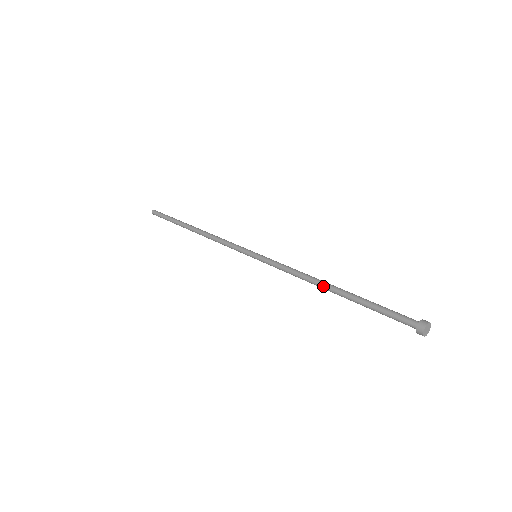
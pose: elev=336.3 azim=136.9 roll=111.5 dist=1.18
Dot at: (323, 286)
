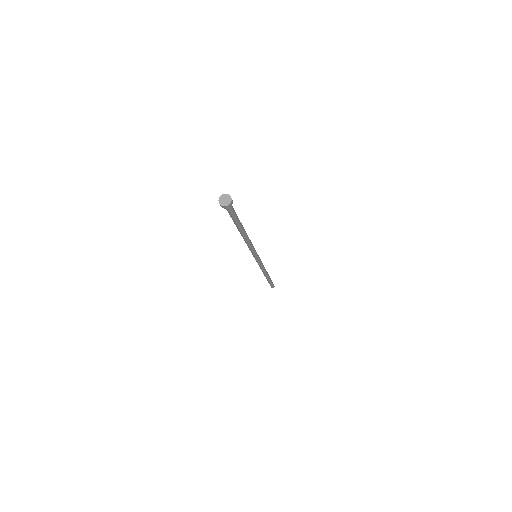
Dot at: occluded
